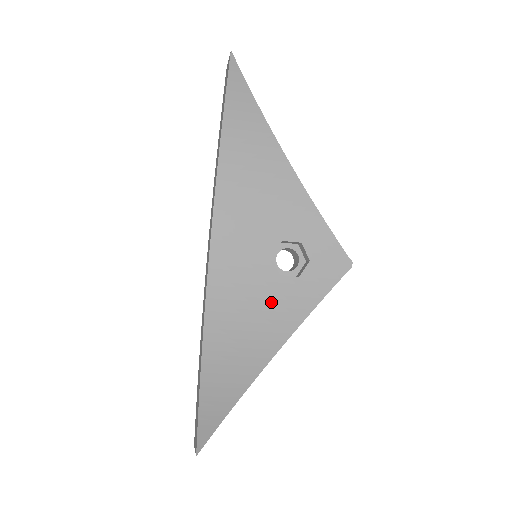
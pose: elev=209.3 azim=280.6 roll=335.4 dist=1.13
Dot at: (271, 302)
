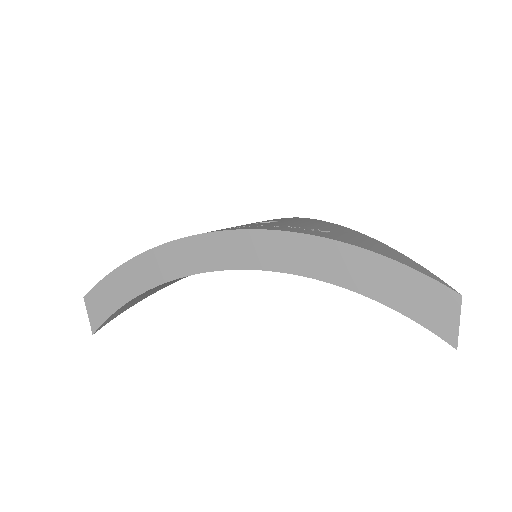
Dot at: occluded
